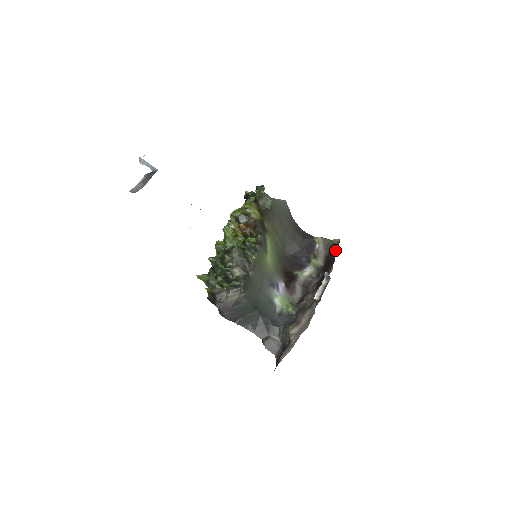
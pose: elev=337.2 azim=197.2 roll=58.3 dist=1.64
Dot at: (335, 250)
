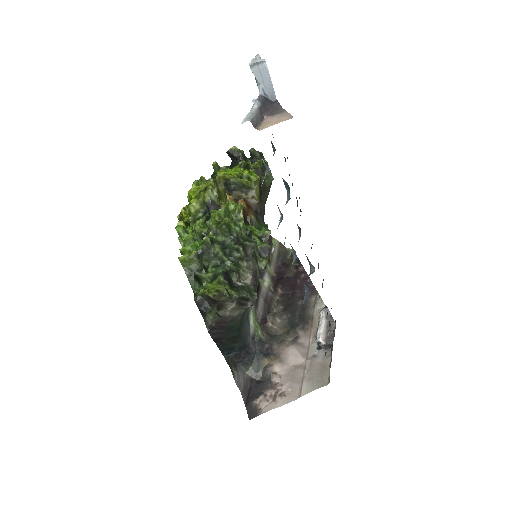
Dot at: (296, 266)
